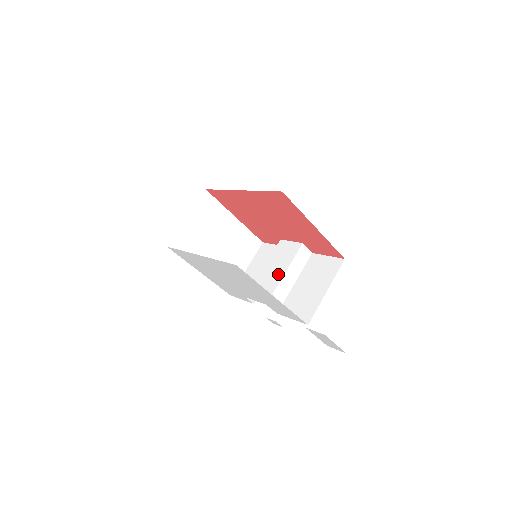
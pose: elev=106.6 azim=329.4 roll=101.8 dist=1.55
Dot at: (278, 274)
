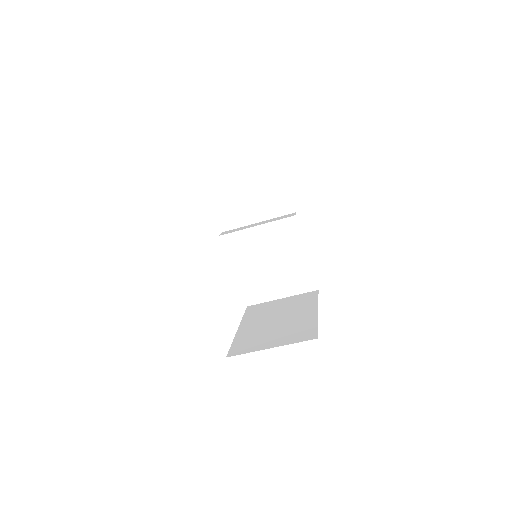
Dot at: (262, 255)
